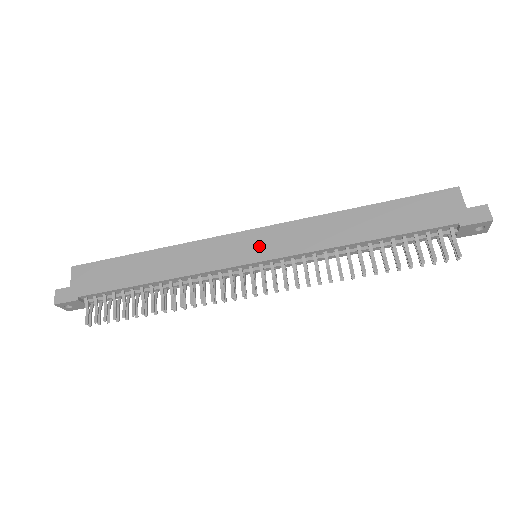
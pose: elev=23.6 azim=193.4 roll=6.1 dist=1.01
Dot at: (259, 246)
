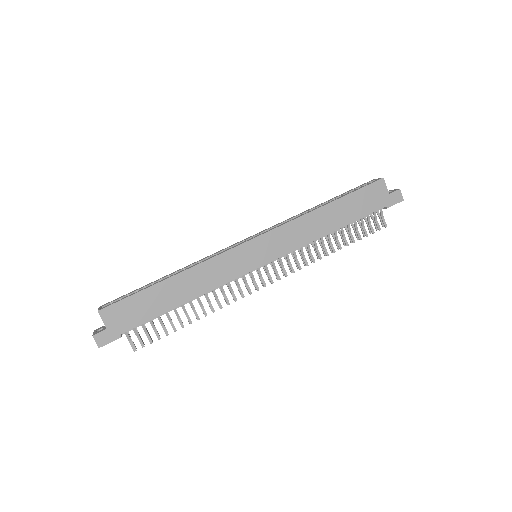
Dot at: (262, 252)
